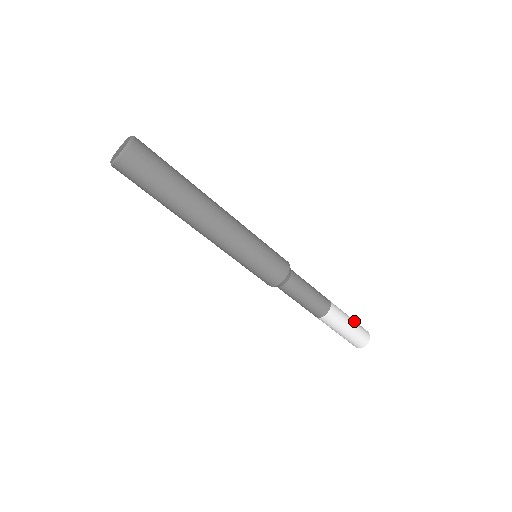
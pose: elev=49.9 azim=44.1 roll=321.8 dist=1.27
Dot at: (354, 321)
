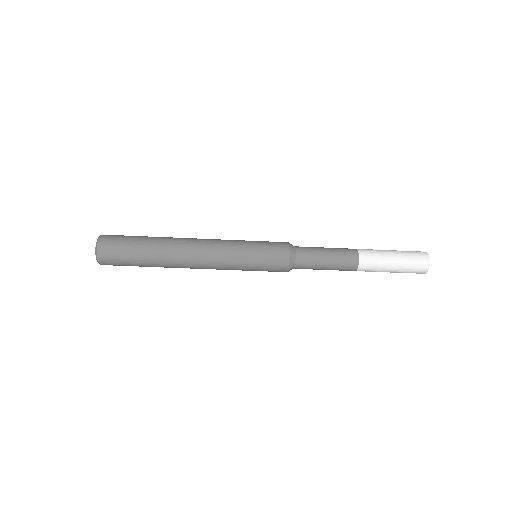
Dot at: (401, 256)
